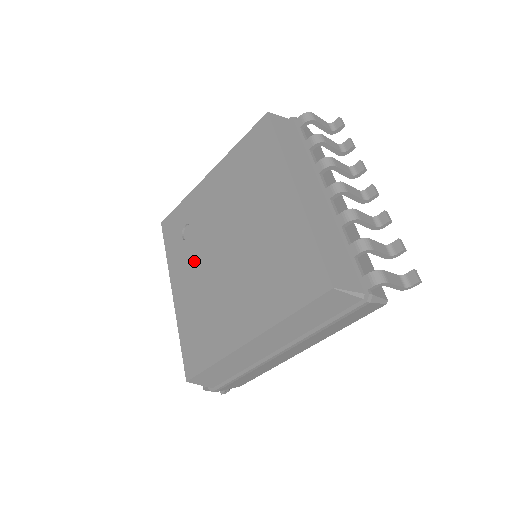
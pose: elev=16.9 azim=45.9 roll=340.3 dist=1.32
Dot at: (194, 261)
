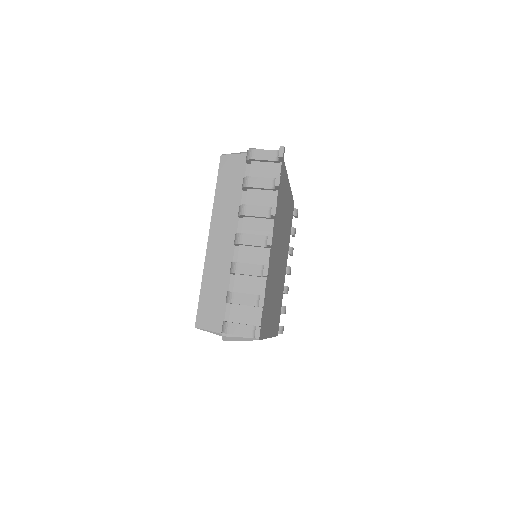
Dot at: occluded
